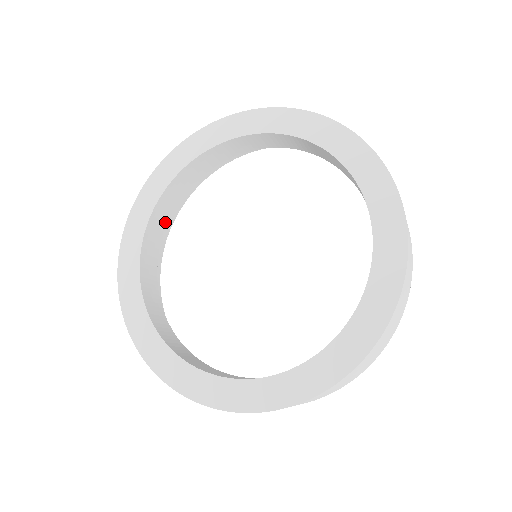
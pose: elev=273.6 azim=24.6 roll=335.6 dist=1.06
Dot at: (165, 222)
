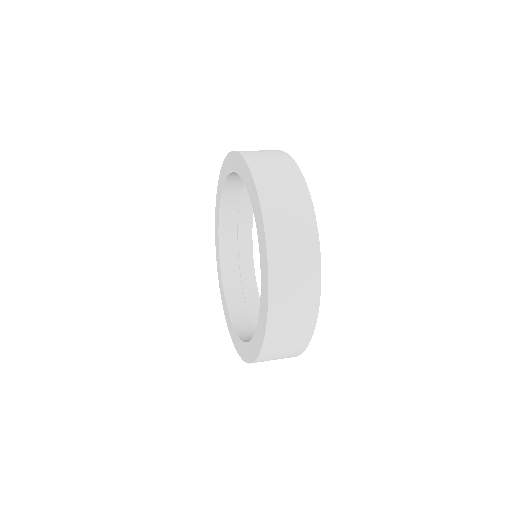
Dot at: (243, 303)
